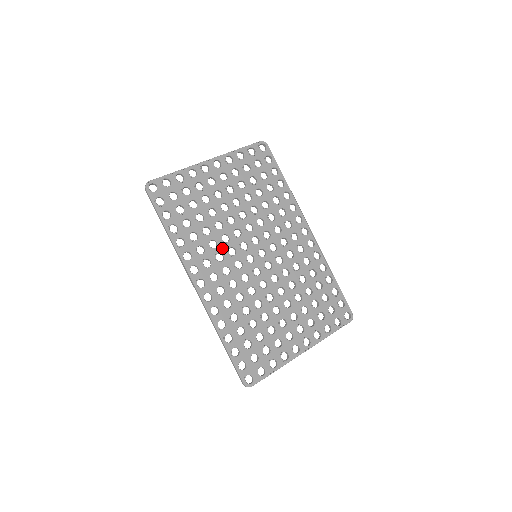
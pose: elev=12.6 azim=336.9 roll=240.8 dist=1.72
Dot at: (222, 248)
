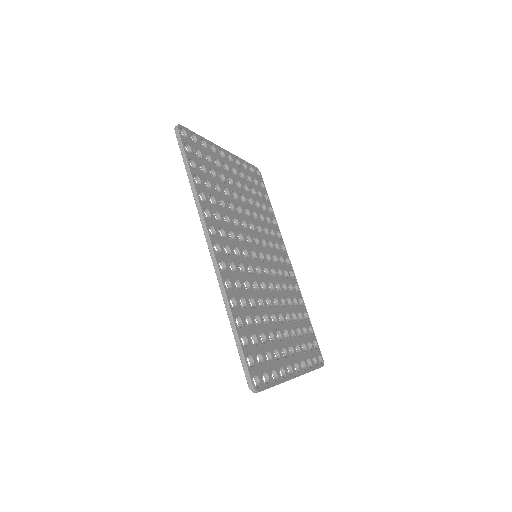
Dot at: (233, 228)
